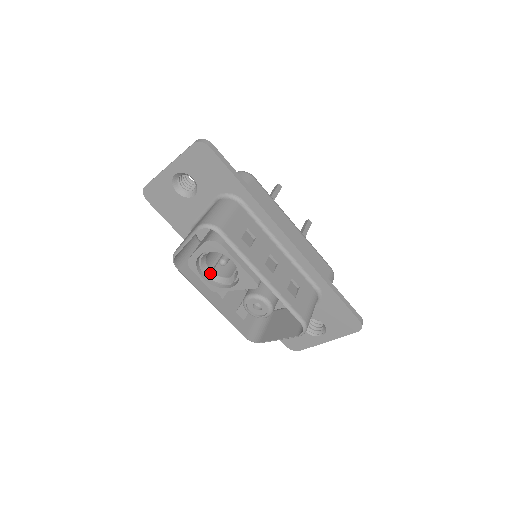
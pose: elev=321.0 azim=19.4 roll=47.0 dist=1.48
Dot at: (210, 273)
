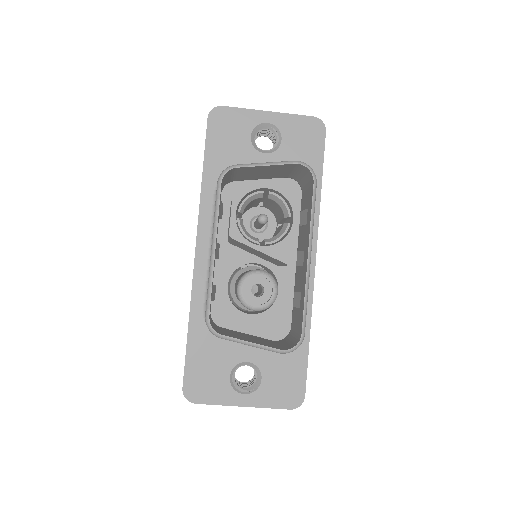
Dot at: (240, 218)
